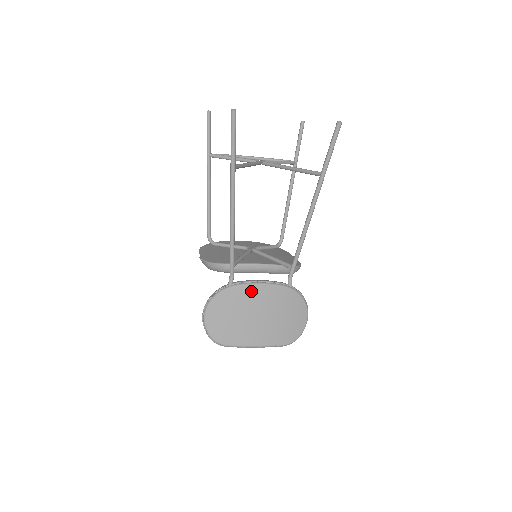
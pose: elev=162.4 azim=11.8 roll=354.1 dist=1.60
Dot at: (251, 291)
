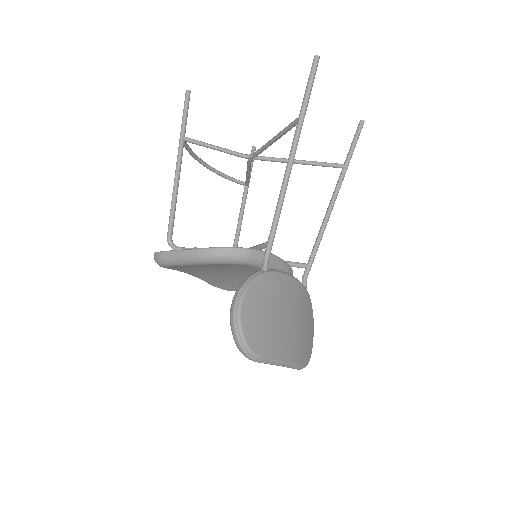
Dot at: (285, 282)
